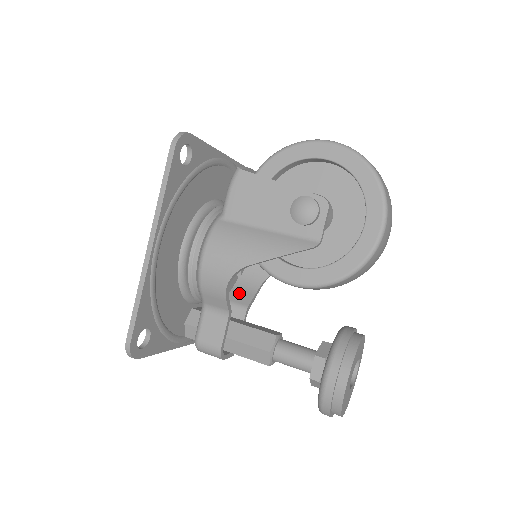
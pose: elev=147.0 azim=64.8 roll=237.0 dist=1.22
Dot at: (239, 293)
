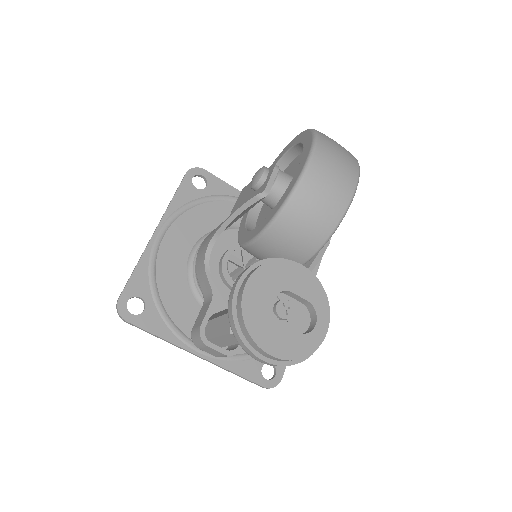
Dot at: occluded
